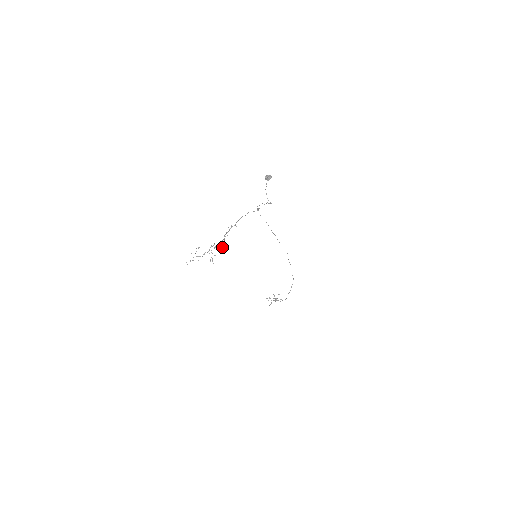
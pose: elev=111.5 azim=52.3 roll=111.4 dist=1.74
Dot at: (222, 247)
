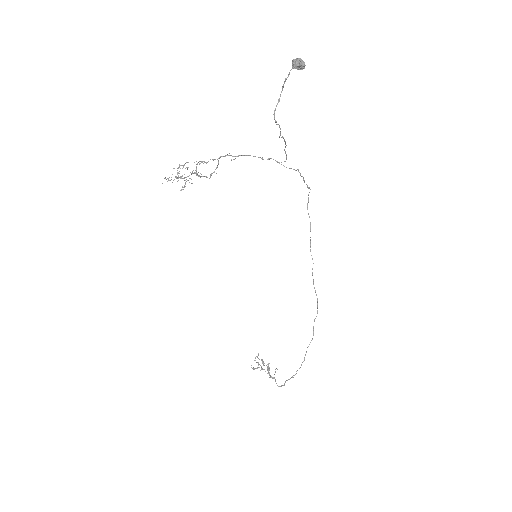
Dot at: (193, 170)
